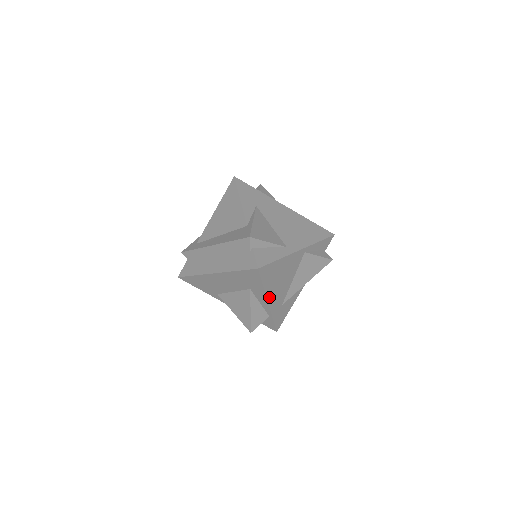
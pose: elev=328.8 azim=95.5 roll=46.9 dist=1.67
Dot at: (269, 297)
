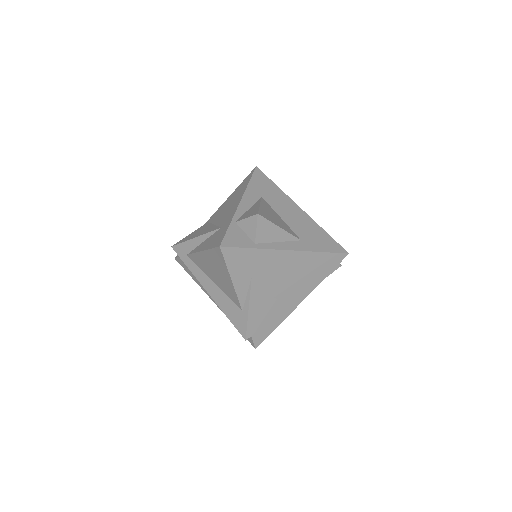
Dot at: occluded
